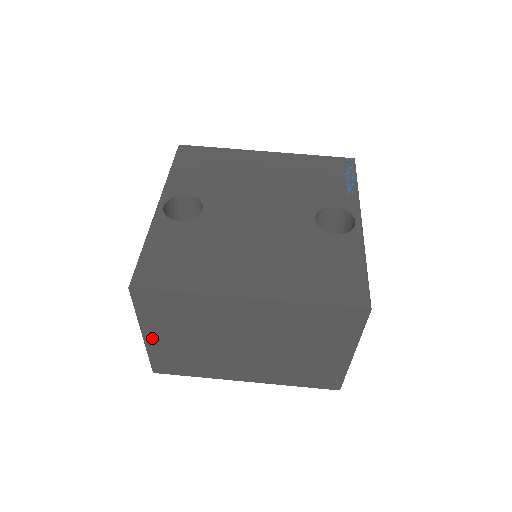
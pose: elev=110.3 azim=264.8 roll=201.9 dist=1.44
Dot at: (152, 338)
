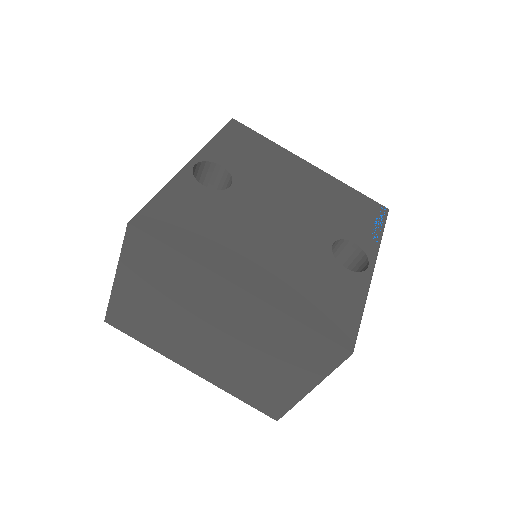
Dot at: (123, 285)
